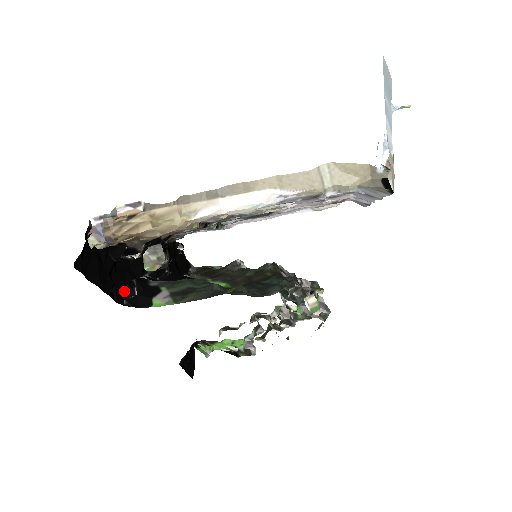
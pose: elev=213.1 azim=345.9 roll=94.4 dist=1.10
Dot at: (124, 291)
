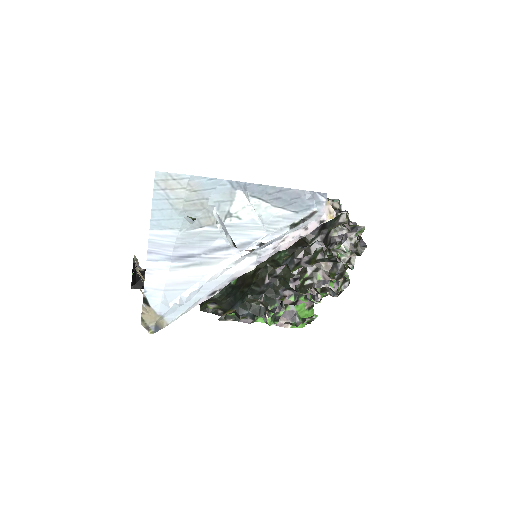
Dot at: occluded
